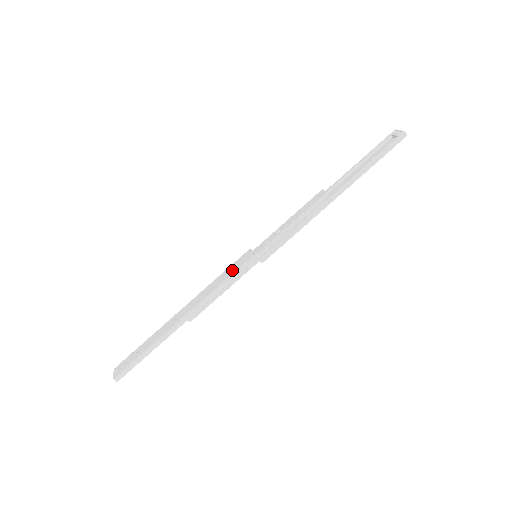
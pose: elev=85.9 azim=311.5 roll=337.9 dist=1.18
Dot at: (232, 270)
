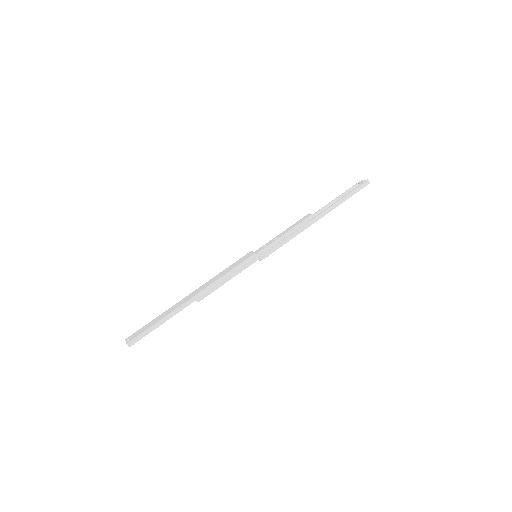
Dot at: (237, 264)
